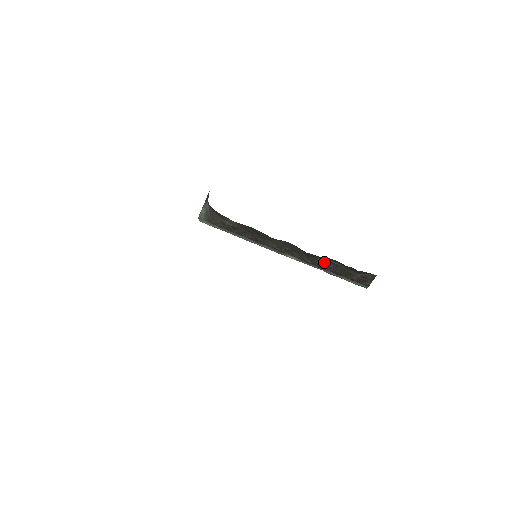
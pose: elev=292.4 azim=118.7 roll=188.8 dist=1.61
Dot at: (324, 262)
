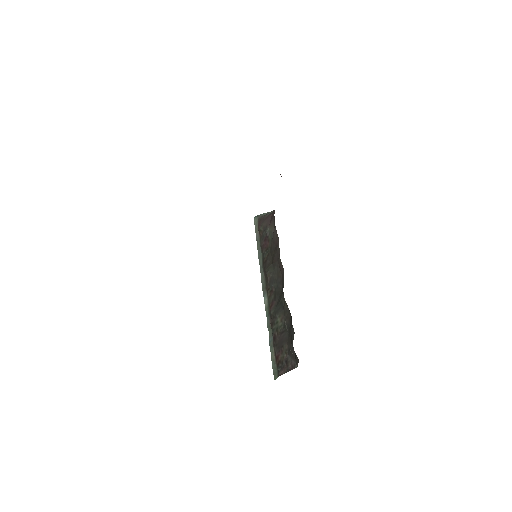
Dot at: (281, 319)
